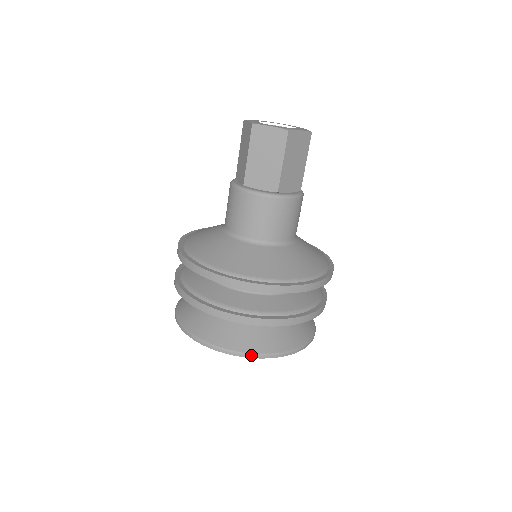
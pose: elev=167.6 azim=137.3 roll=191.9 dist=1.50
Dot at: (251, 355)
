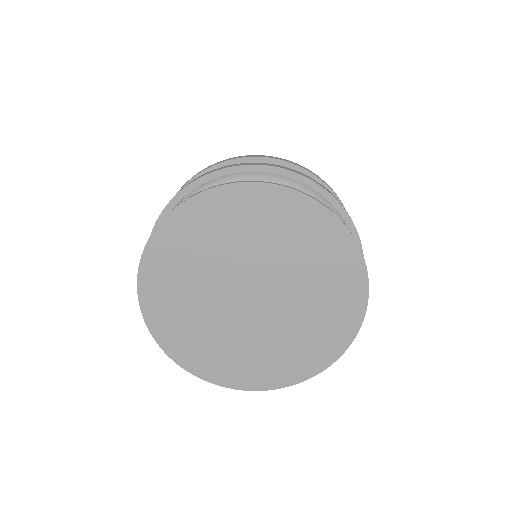
Dot at: (165, 217)
